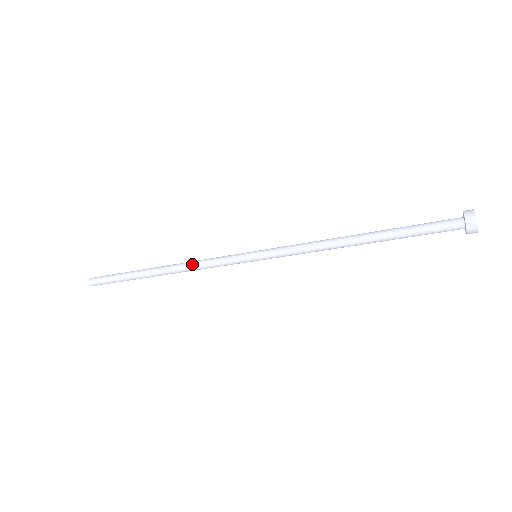
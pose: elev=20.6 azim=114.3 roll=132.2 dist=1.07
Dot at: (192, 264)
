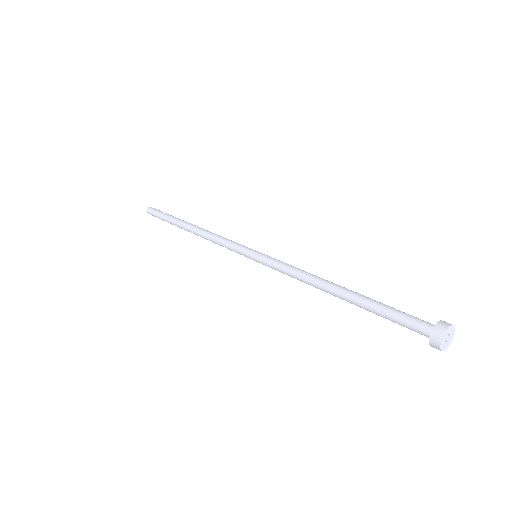
Dot at: occluded
